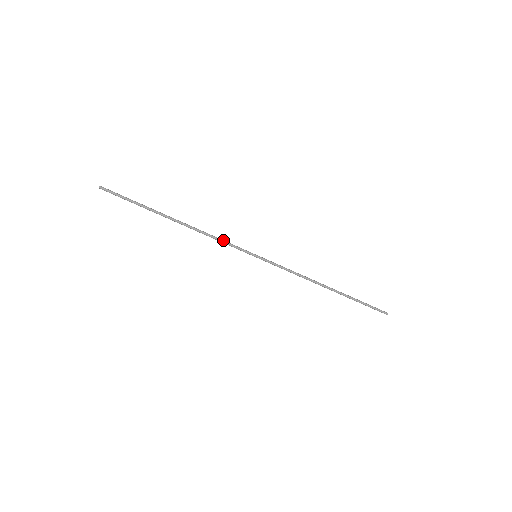
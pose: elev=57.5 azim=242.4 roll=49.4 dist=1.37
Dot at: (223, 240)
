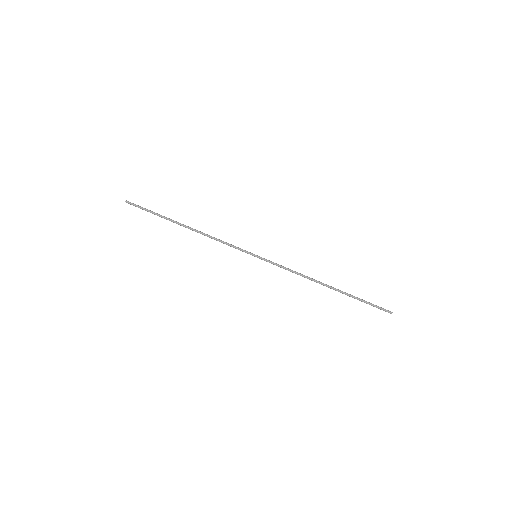
Dot at: (226, 242)
